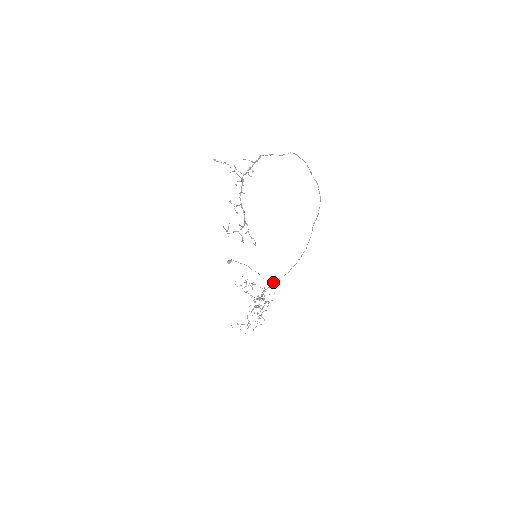
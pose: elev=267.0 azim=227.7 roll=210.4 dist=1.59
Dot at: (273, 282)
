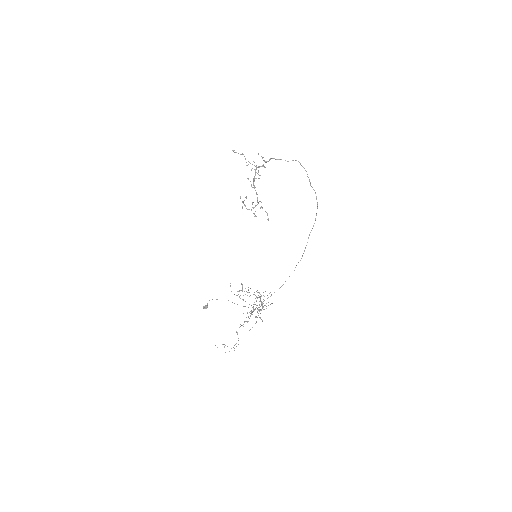
Dot at: occluded
